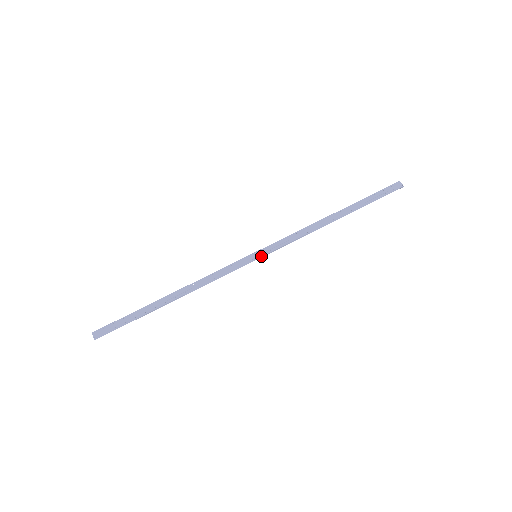
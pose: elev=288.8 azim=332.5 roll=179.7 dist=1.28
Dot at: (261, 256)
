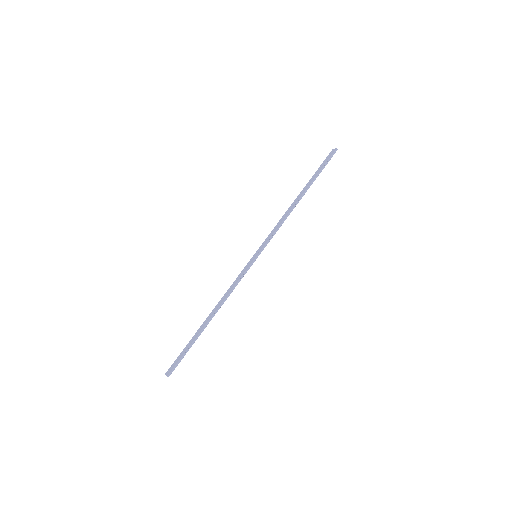
Dot at: (258, 253)
